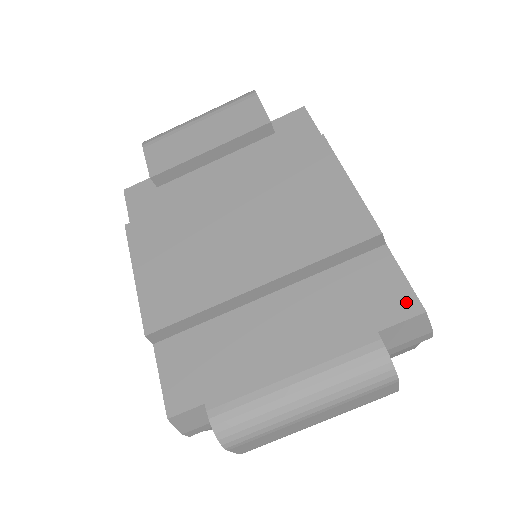
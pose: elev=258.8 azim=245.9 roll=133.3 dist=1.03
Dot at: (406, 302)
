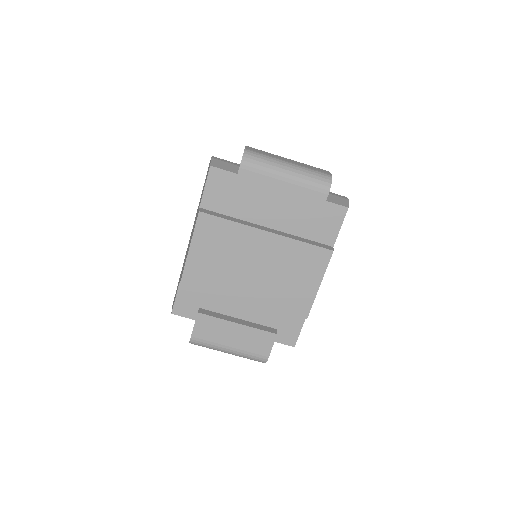
Dot at: (292, 340)
